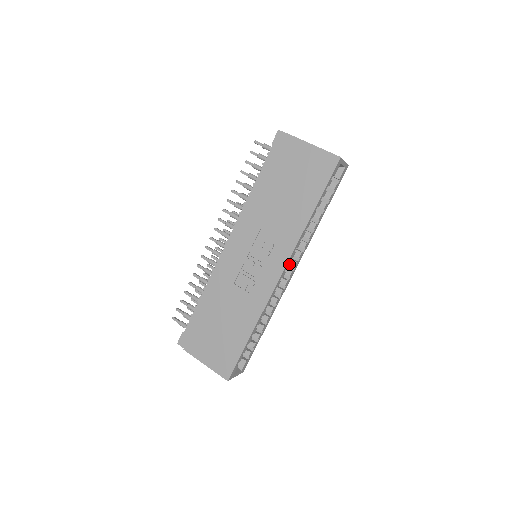
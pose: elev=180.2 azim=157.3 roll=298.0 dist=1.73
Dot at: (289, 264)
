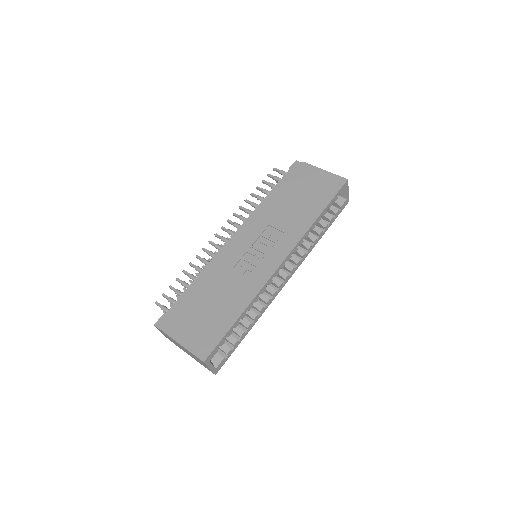
Dot at: occluded
